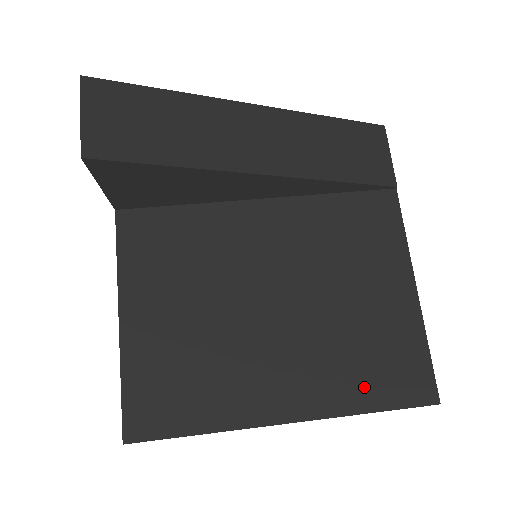
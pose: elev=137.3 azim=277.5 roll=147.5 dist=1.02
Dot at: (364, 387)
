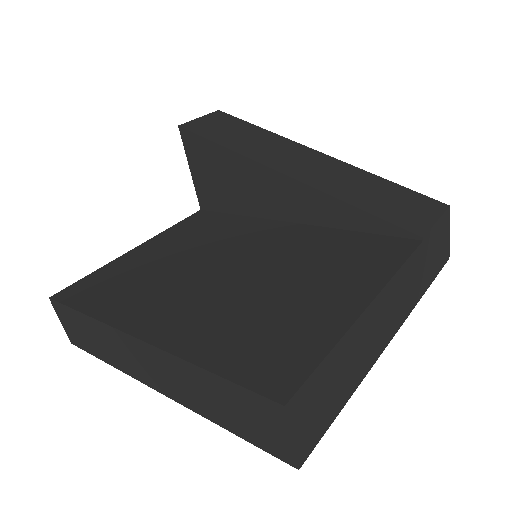
Dot at: (225, 348)
